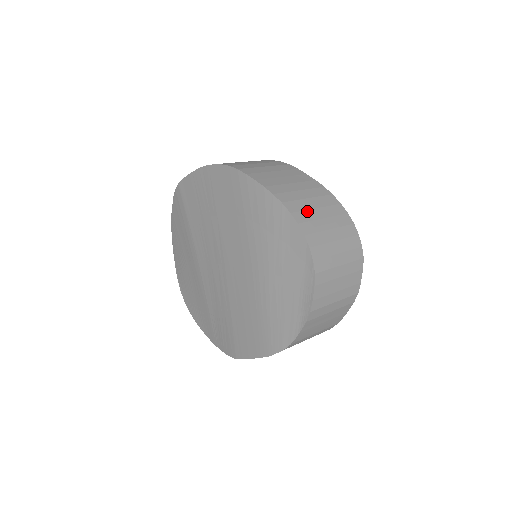
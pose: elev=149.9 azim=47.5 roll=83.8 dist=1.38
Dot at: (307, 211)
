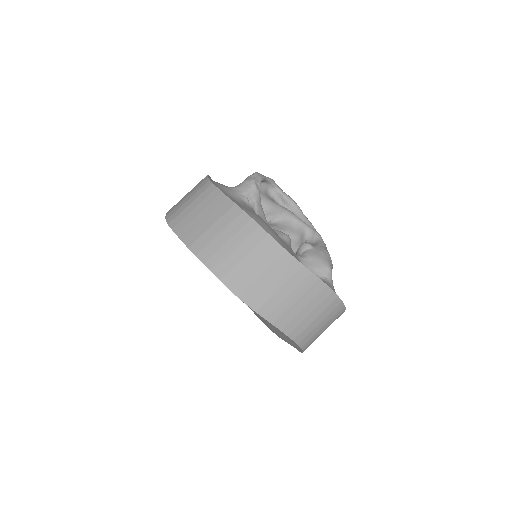
Dot at: (295, 318)
